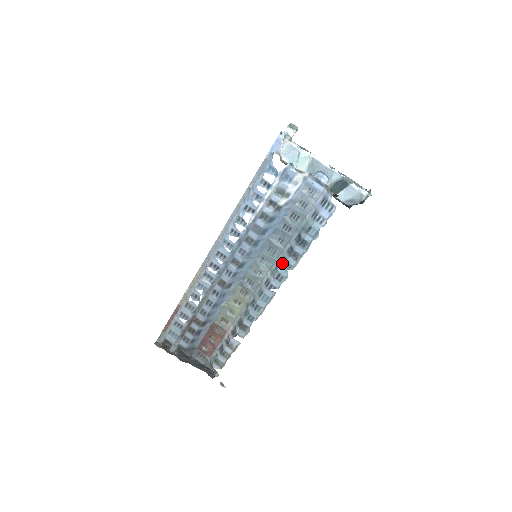
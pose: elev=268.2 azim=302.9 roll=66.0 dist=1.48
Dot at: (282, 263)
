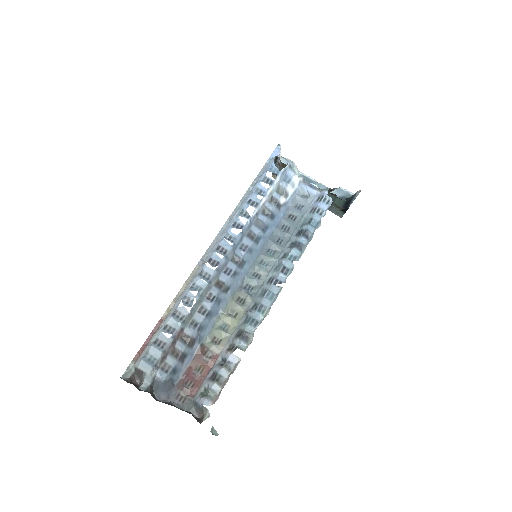
Dot at: (286, 256)
